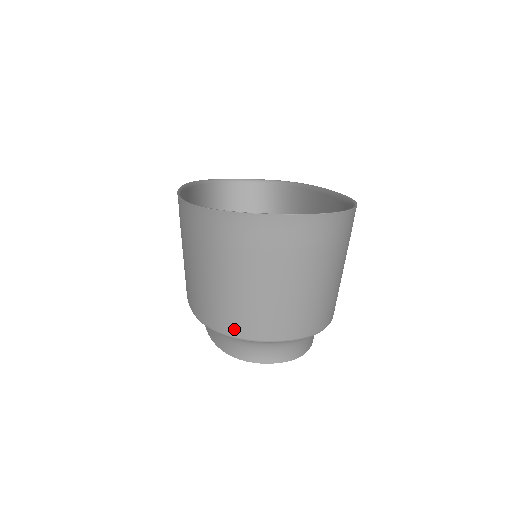
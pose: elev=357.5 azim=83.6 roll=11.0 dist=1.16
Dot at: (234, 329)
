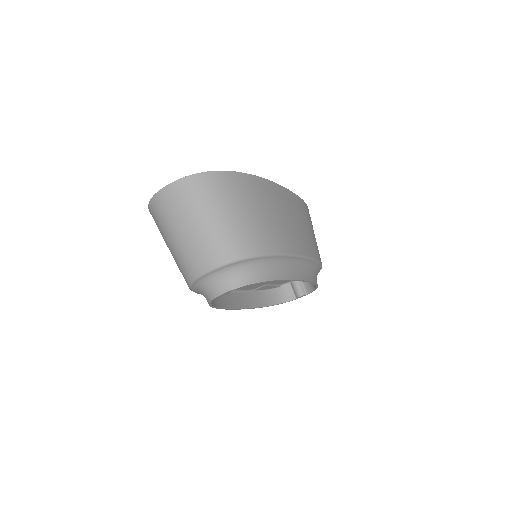
Dot at: (188, 275)
